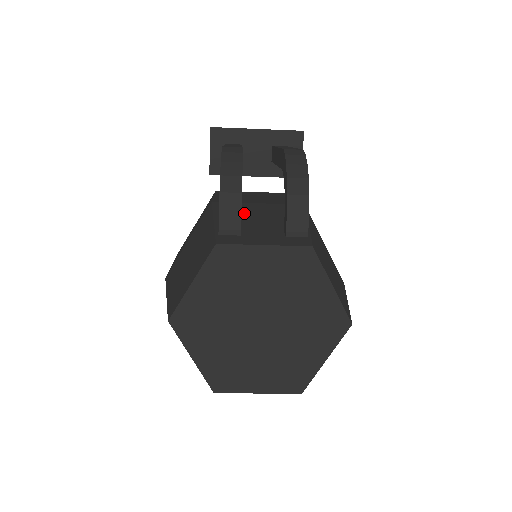
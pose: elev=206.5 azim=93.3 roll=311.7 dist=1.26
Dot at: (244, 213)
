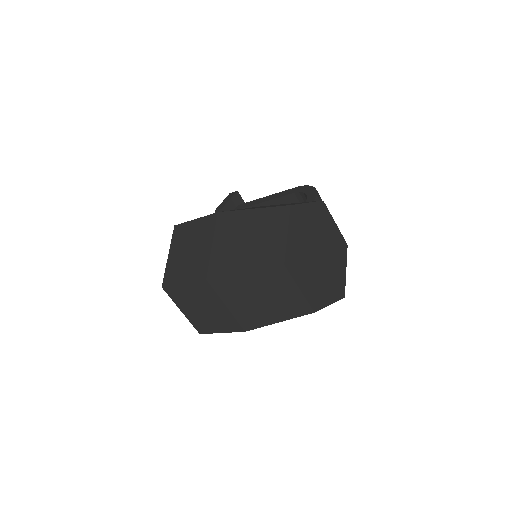
Dot at: occluded
